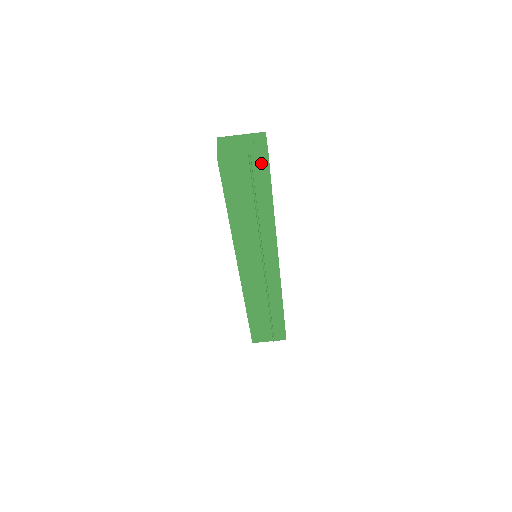
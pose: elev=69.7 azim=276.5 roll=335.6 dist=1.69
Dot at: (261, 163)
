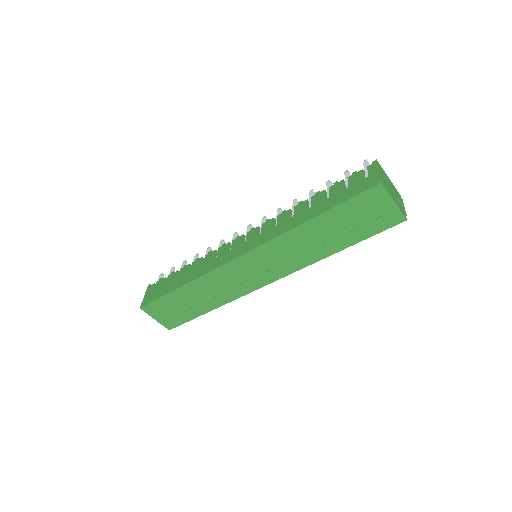
Dot at: (391, 220)
